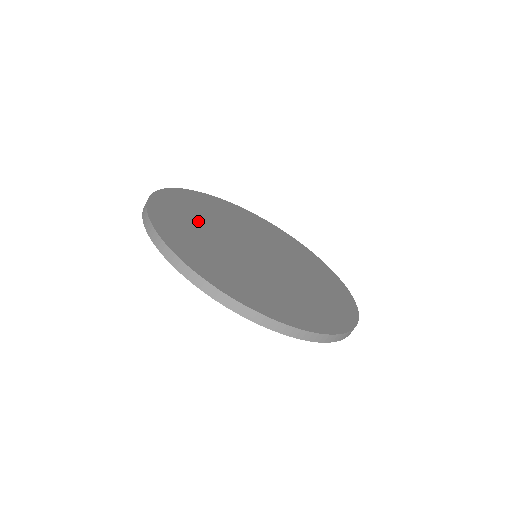
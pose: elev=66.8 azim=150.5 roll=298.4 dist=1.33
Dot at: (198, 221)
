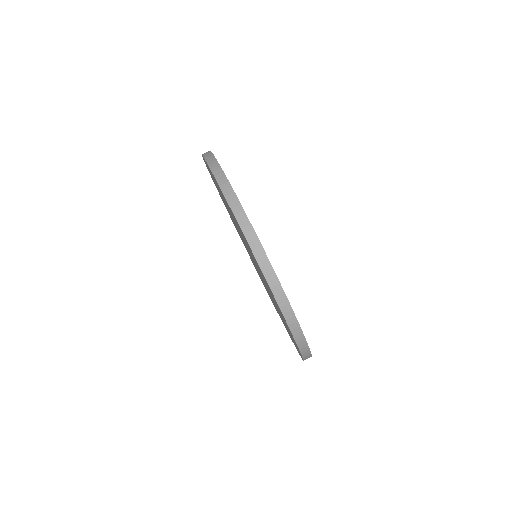
Dot at: occluded
